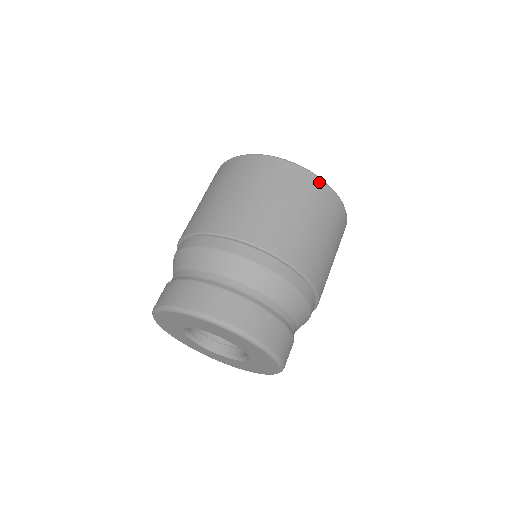
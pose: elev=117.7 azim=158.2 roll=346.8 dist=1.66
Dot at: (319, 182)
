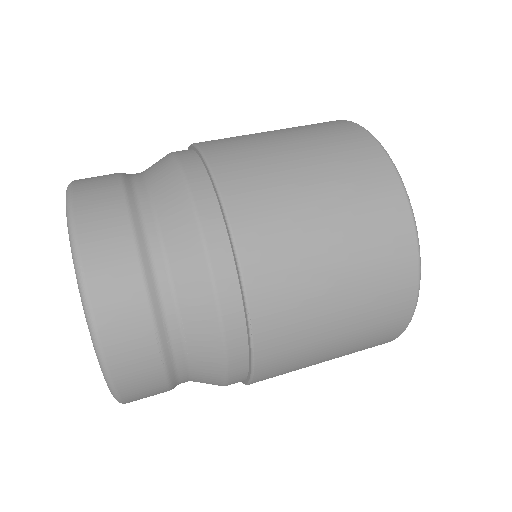
Dot at: (412, 264)
